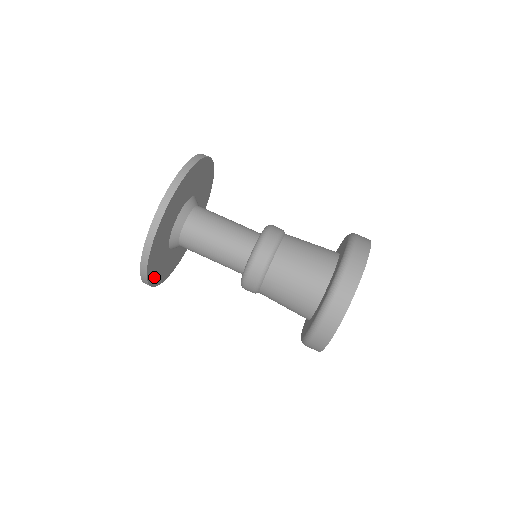
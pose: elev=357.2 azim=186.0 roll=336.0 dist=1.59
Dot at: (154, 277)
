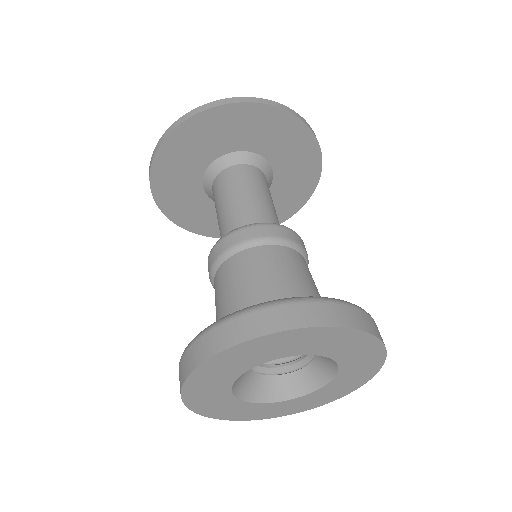
Dot at: (184, 219)
